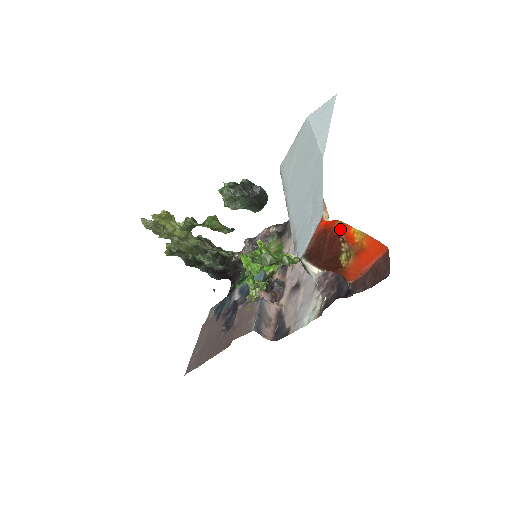
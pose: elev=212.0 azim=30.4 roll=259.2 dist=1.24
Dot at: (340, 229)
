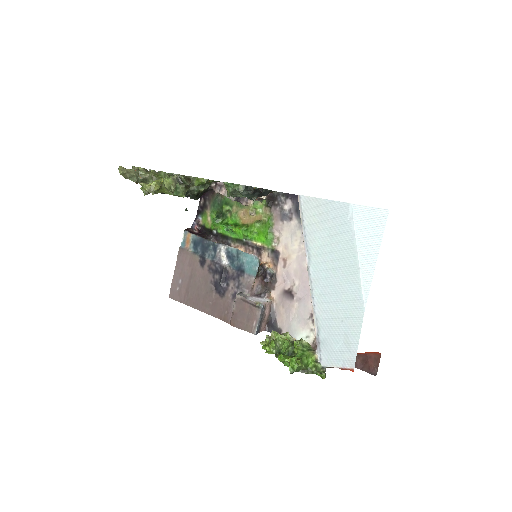
Dot at: occluded
